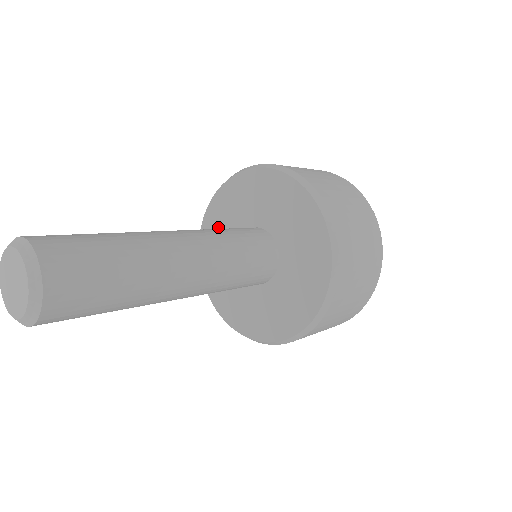
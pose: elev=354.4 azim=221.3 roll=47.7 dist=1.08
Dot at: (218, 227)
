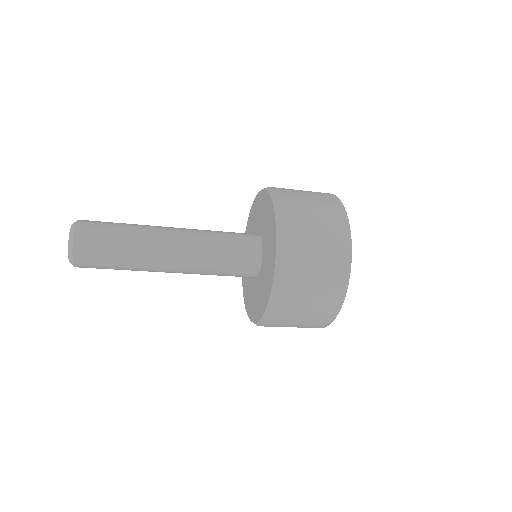
Dot at: occluded
